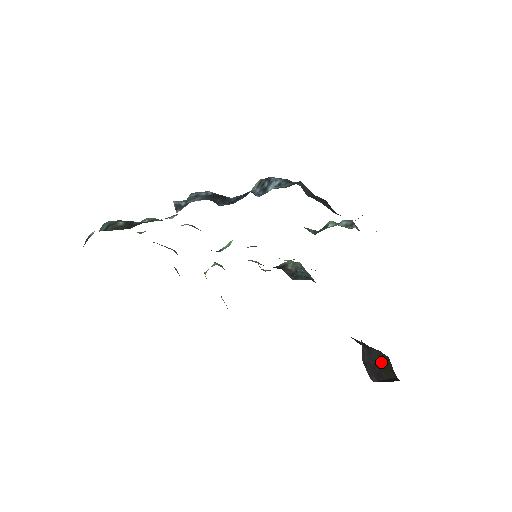
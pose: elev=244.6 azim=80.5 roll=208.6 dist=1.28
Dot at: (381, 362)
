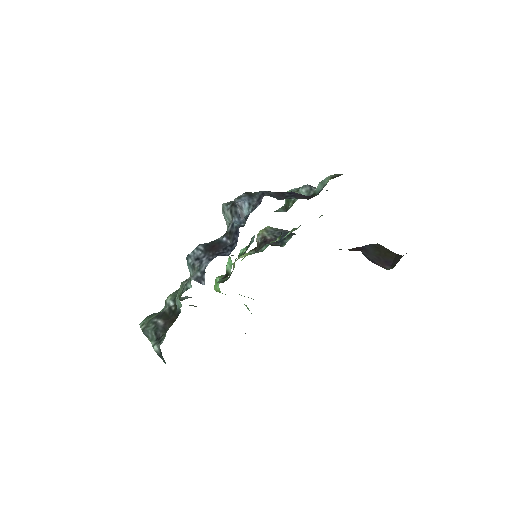
Dot at: (378, 251)
